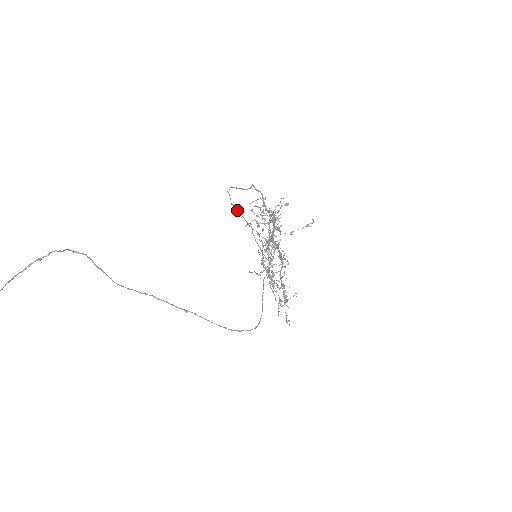
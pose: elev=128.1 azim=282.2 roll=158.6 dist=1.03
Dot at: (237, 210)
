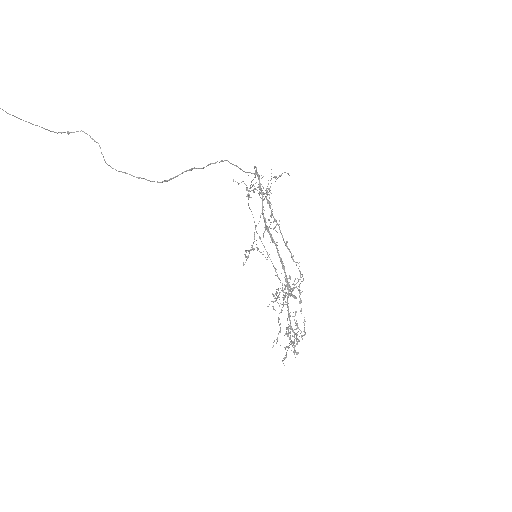
Dot at: (265, 249)
